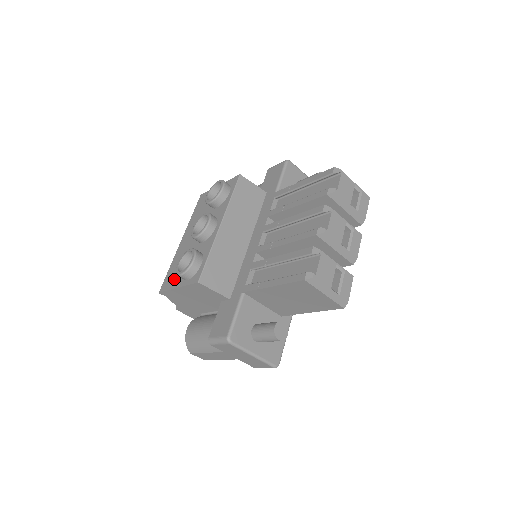
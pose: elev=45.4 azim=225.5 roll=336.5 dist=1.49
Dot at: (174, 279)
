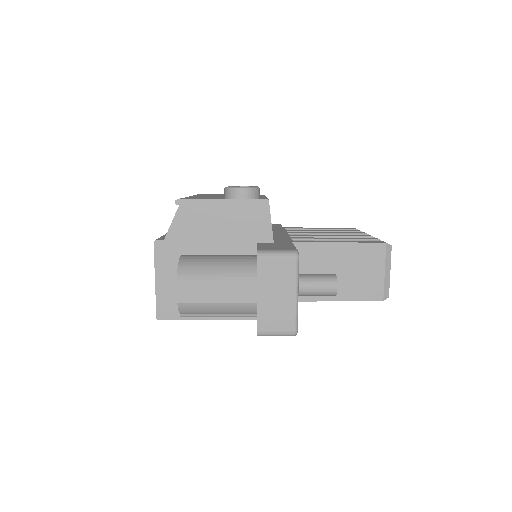
Dot at: (208, 198)
